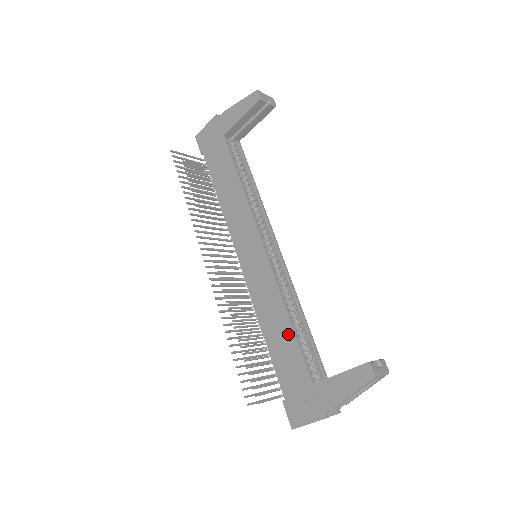
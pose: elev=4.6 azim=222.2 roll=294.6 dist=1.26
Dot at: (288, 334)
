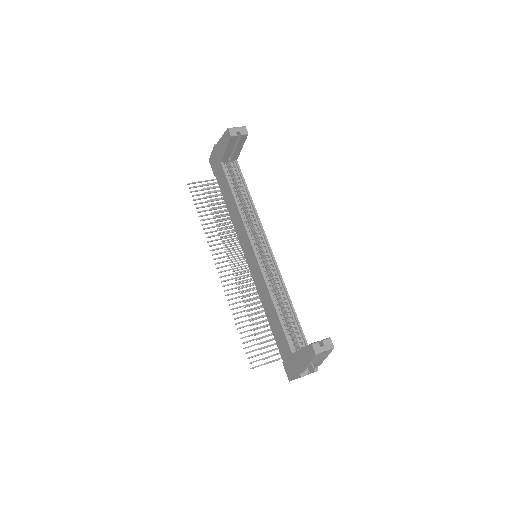
Dot at: (276, 317)
